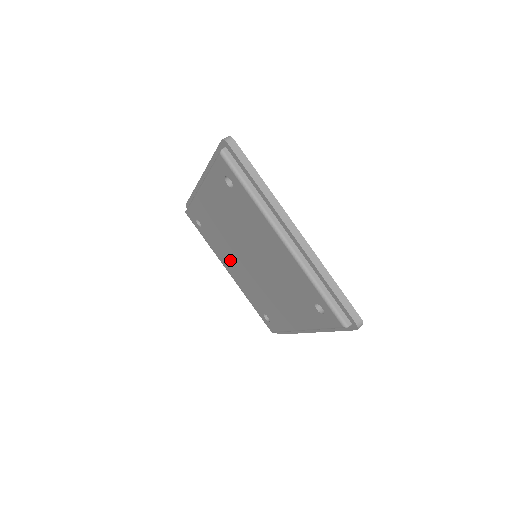
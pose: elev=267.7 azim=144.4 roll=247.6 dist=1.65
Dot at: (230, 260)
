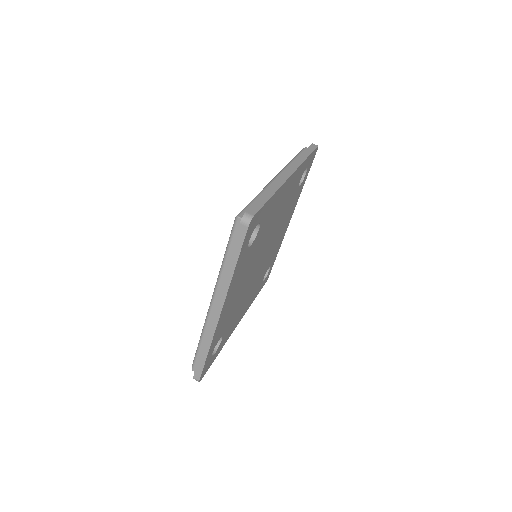
Dot at: occluded
